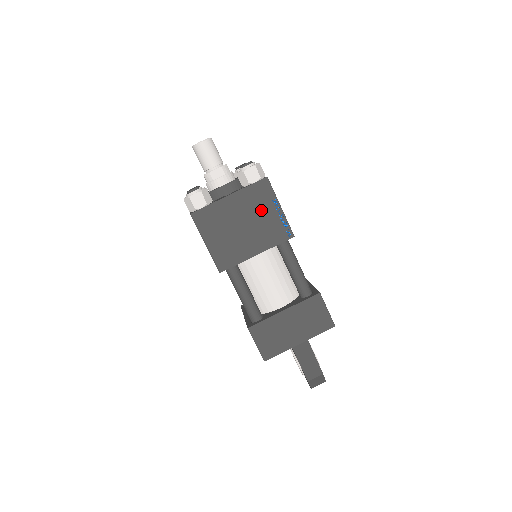
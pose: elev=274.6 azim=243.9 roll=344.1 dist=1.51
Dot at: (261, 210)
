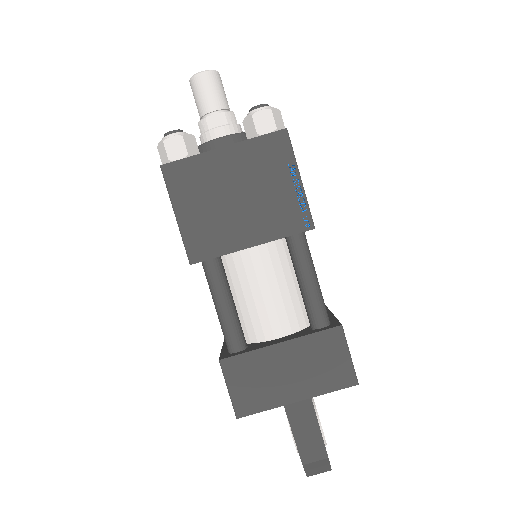
Dot at: (269, 178)
